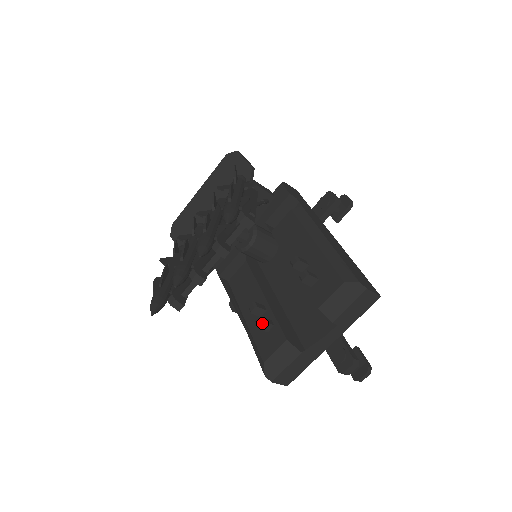
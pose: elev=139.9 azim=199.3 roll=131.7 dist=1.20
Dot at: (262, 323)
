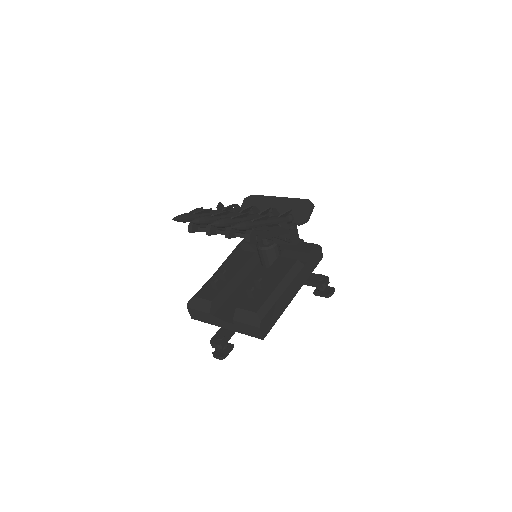
Dot at: (214, 282)
